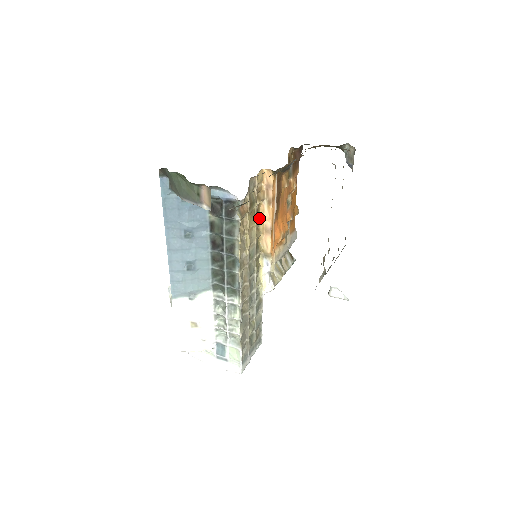
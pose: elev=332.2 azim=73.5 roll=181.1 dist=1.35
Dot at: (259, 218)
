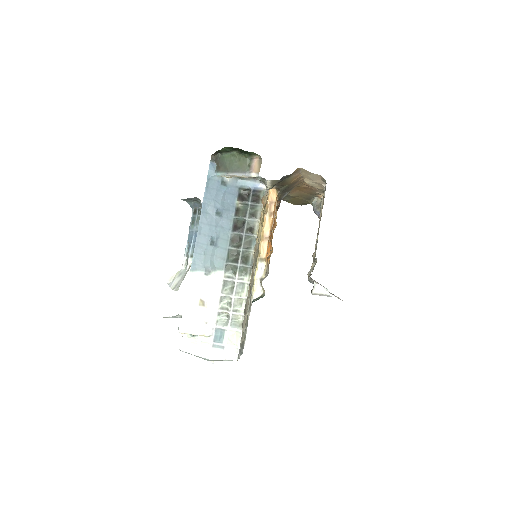
Dot at: occluded
